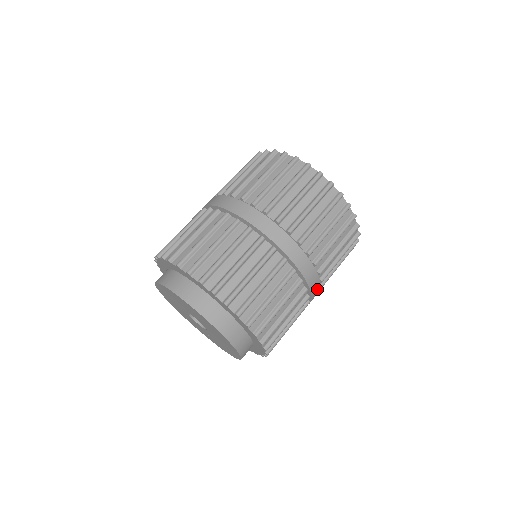
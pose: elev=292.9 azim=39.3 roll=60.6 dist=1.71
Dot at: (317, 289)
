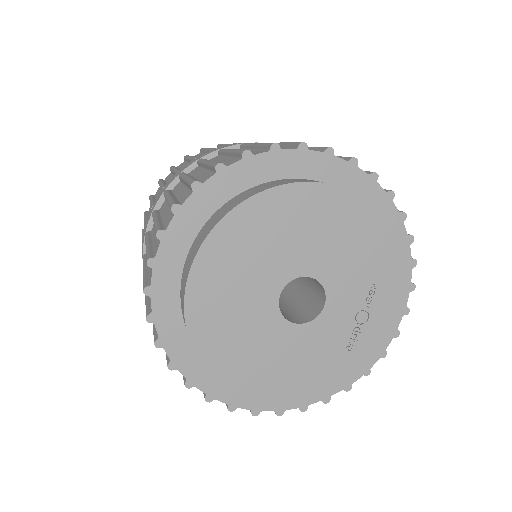
Dot at: occluded
